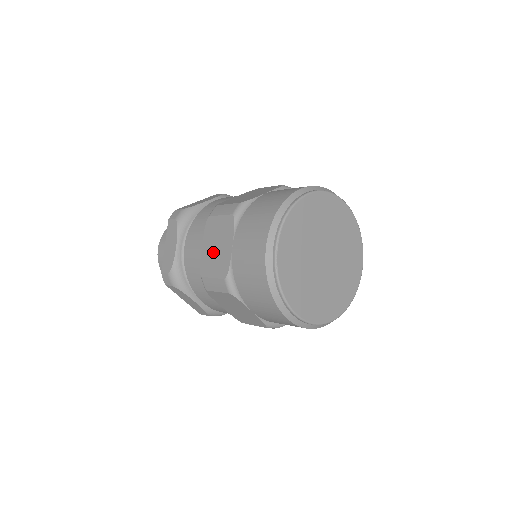
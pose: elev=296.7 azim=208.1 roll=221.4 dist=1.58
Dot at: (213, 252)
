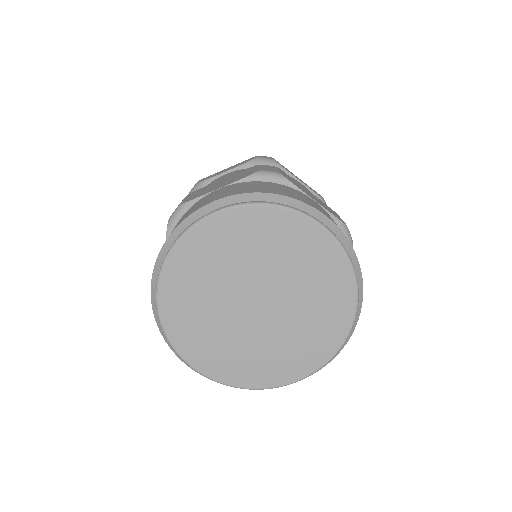
Dot at: occluded
